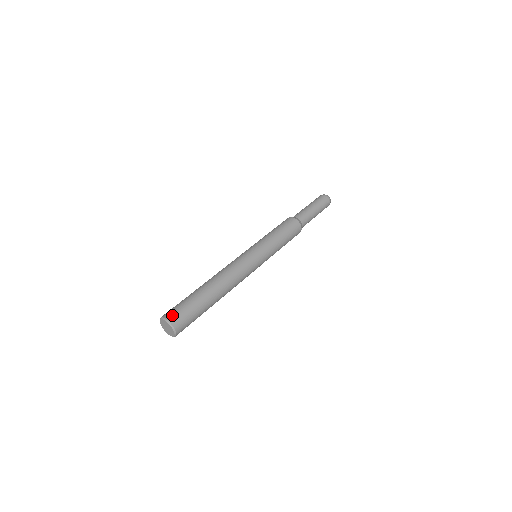
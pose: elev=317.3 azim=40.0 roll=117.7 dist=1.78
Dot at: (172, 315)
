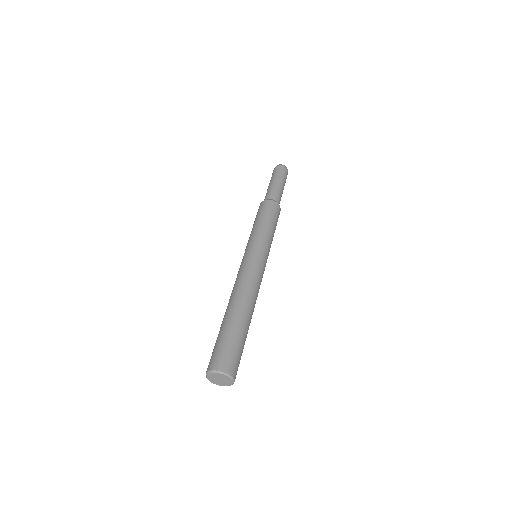
Dot at: (232, 367)
